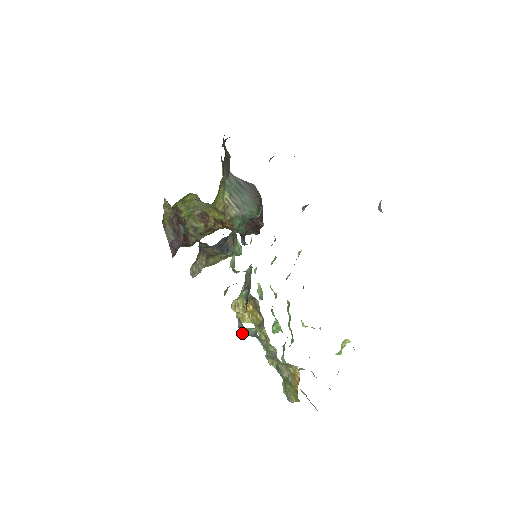
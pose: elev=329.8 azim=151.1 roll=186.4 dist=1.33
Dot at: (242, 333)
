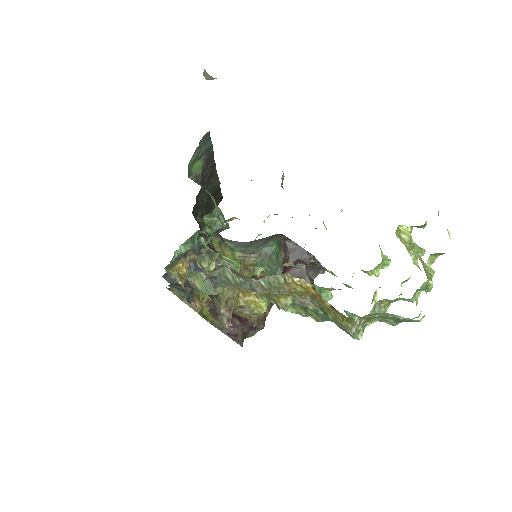
Dot at: occluded
